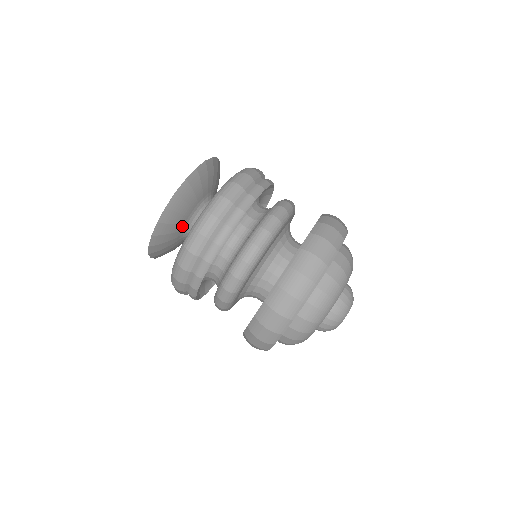
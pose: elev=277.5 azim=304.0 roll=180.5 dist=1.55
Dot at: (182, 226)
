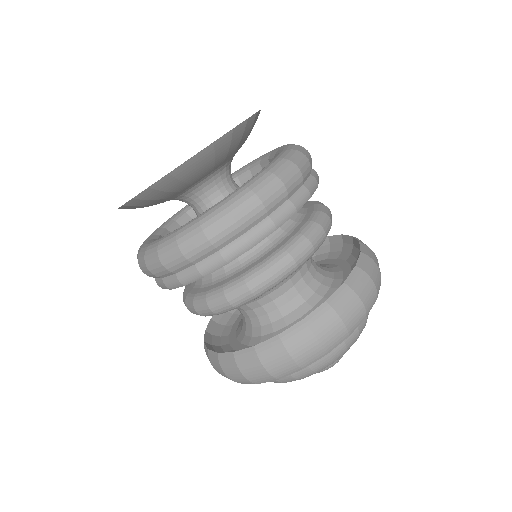
Dot at: occluded
